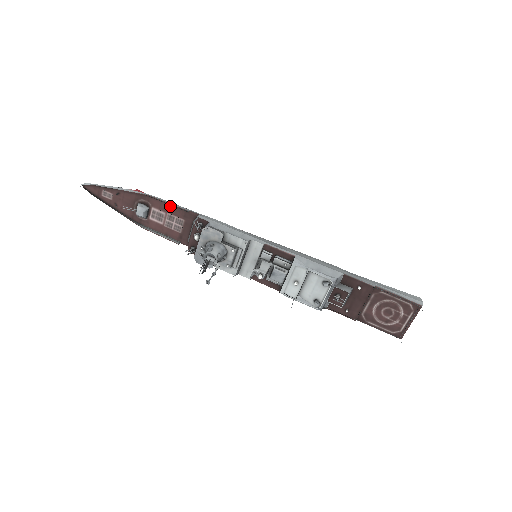
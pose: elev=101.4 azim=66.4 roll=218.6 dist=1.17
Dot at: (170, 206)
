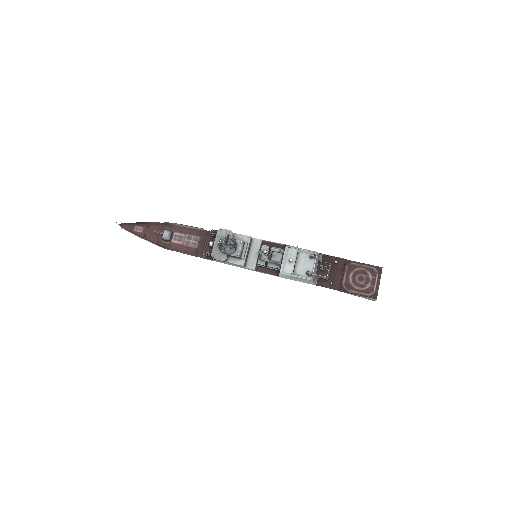
Dot at: (189, 229)
